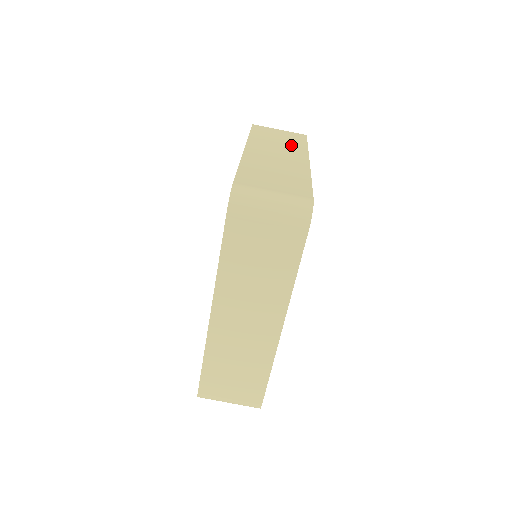
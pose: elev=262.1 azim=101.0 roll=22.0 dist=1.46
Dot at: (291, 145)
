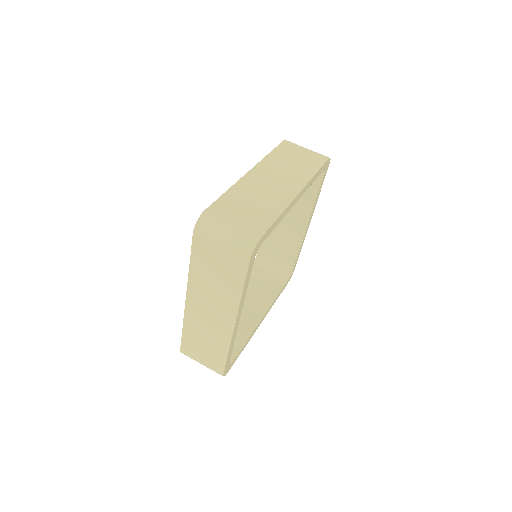
Dot at: occluded
